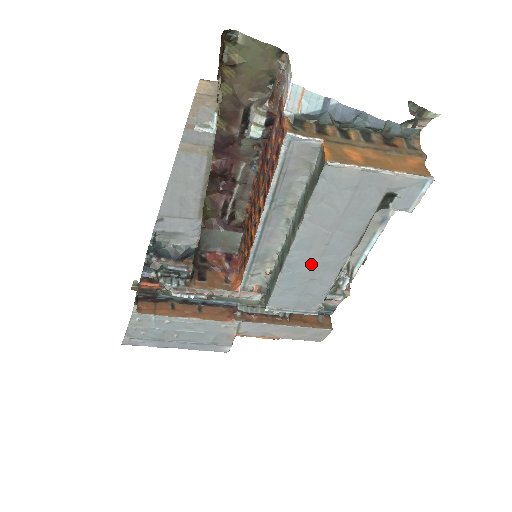
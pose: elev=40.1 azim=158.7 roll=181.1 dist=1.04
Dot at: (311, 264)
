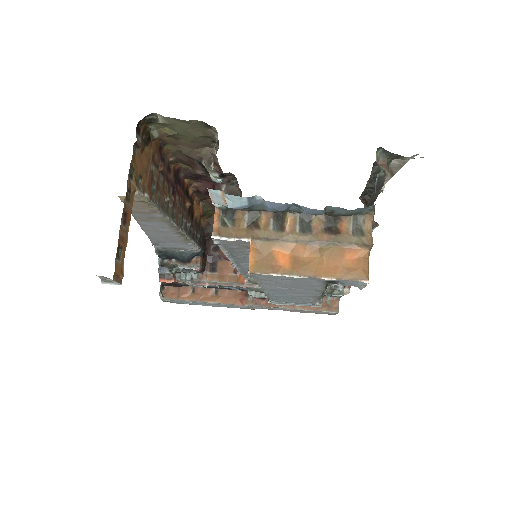
Dot at: (287, 295)
